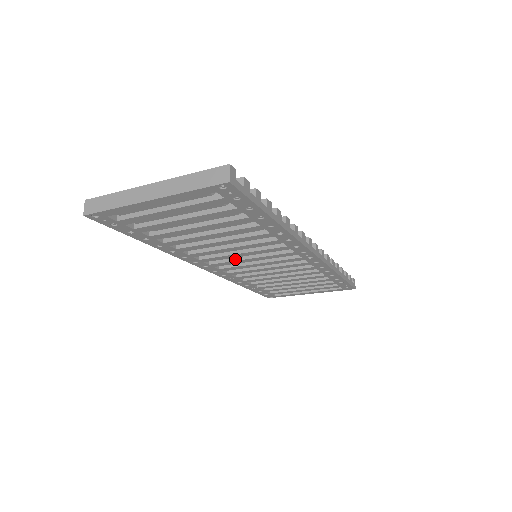
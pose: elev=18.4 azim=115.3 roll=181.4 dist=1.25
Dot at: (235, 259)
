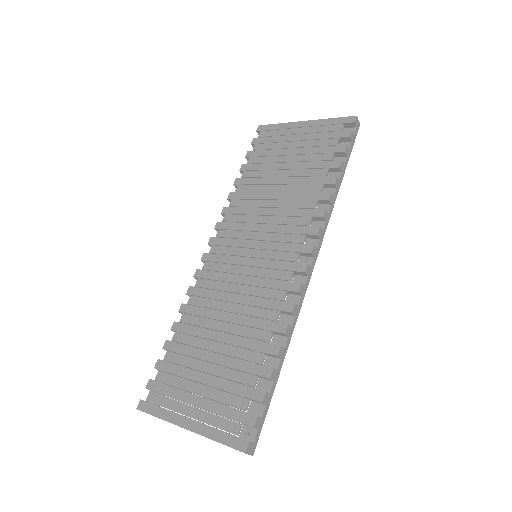
Dot at: occluded
